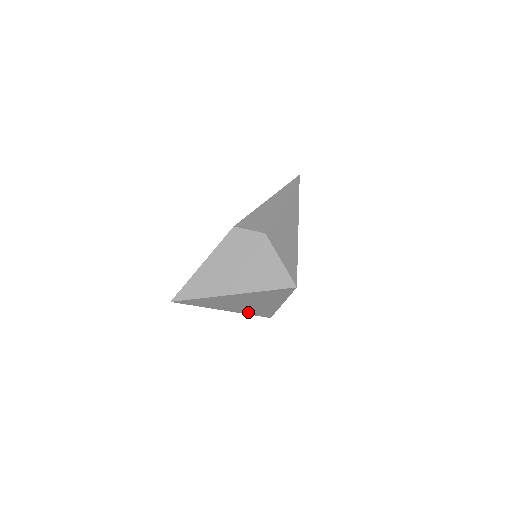
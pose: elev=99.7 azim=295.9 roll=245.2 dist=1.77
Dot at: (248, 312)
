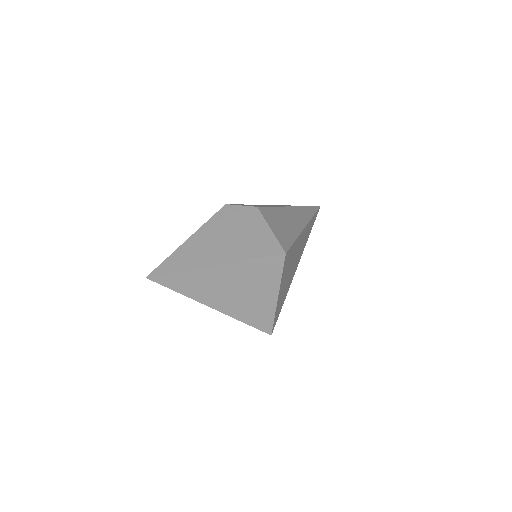
Dot at: (240, 316)
